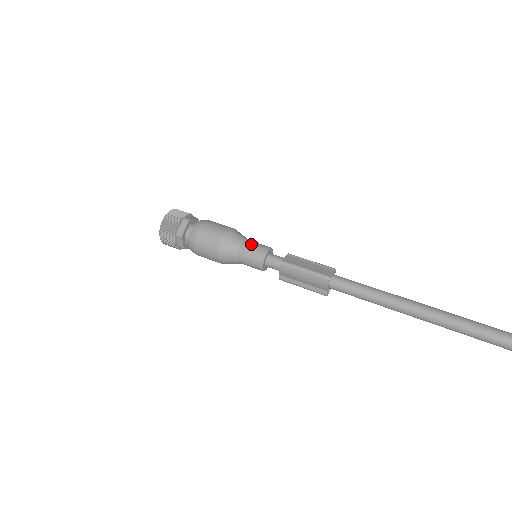
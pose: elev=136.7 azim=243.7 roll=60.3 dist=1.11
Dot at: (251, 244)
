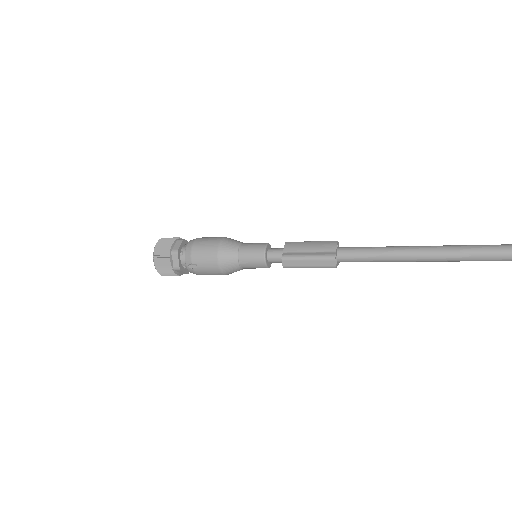
Dot at: occluded
